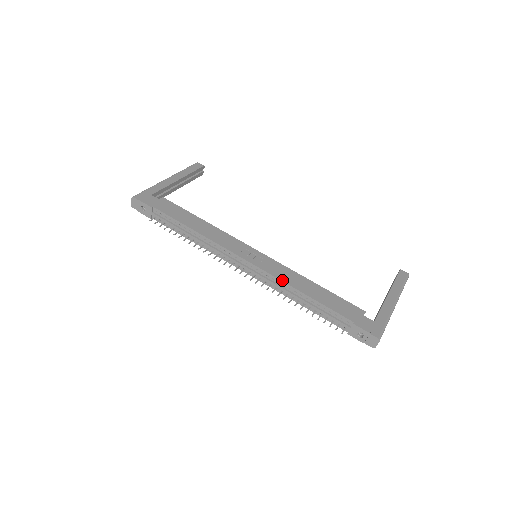
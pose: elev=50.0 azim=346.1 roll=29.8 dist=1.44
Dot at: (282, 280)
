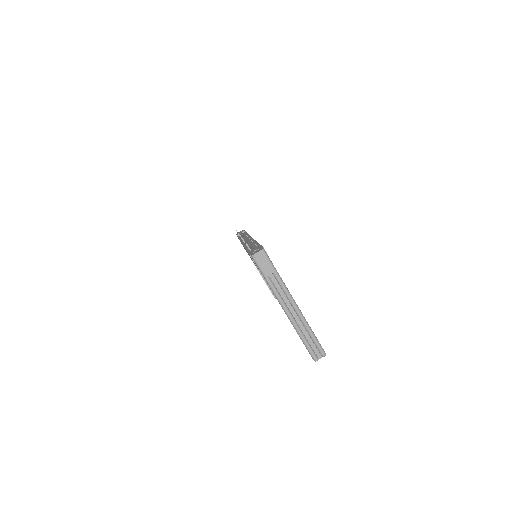
Dot at: occluded
